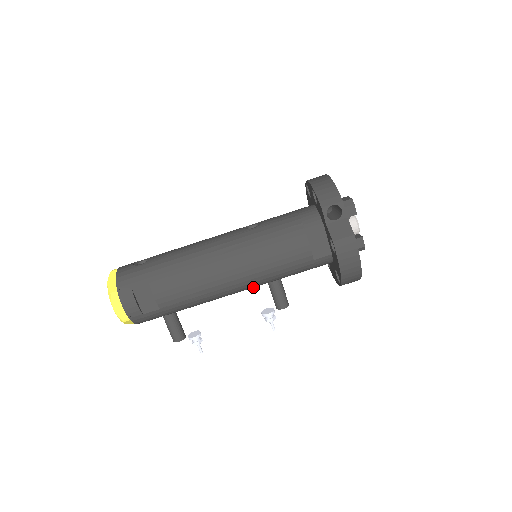
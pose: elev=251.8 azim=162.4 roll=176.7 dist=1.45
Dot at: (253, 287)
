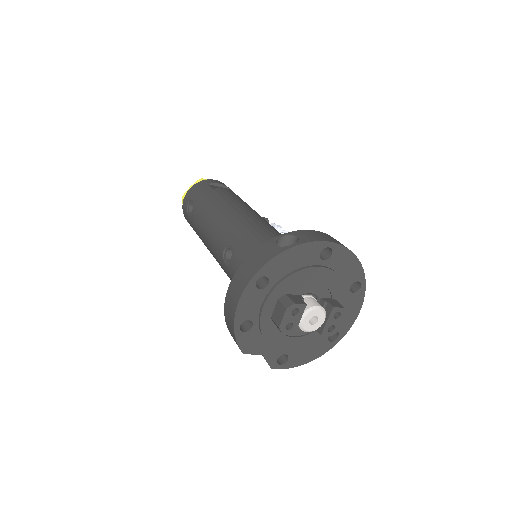
Dot at: occluded
